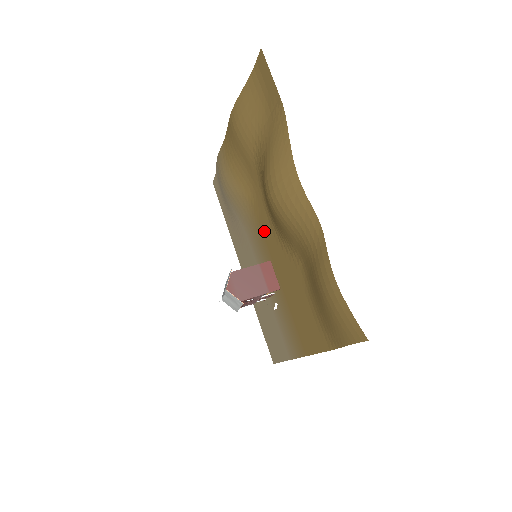
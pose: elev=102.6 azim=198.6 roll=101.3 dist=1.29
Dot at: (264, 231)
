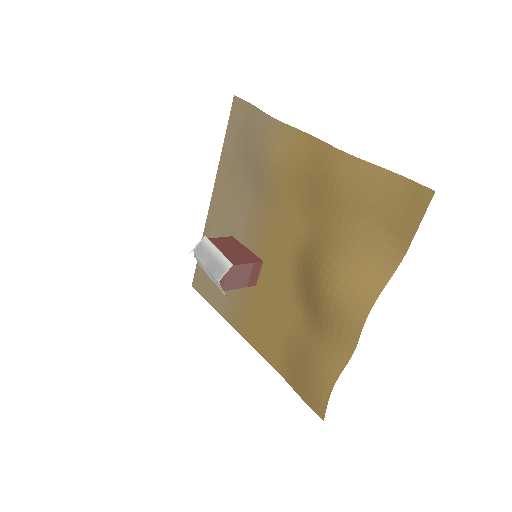
Dot at: (278, 243)
